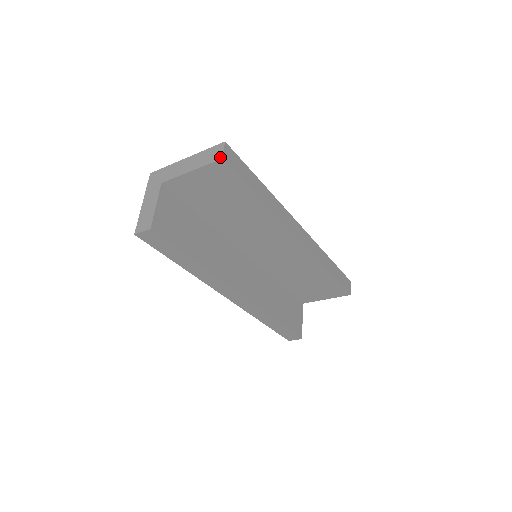
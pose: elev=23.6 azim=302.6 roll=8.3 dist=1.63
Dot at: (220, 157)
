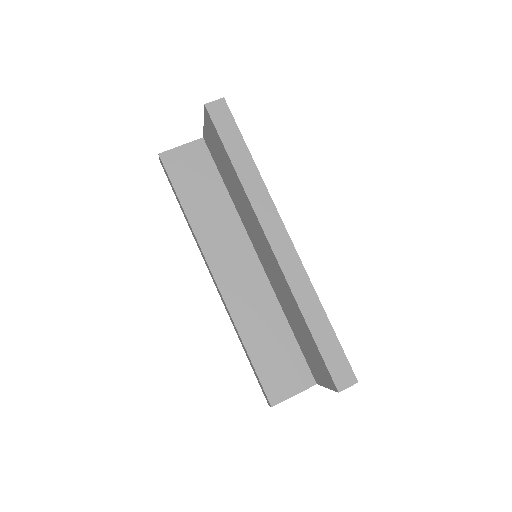
Dot at: (207, 104)
